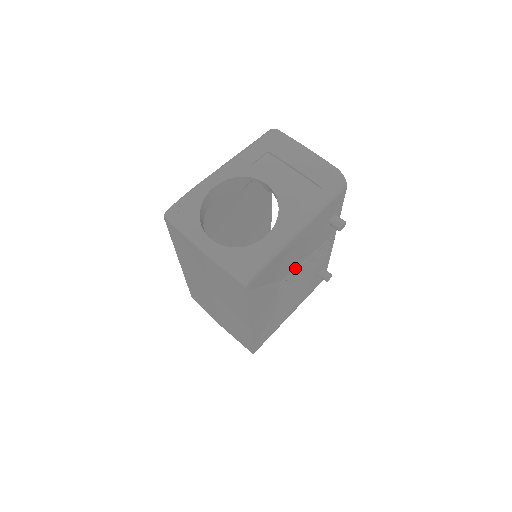
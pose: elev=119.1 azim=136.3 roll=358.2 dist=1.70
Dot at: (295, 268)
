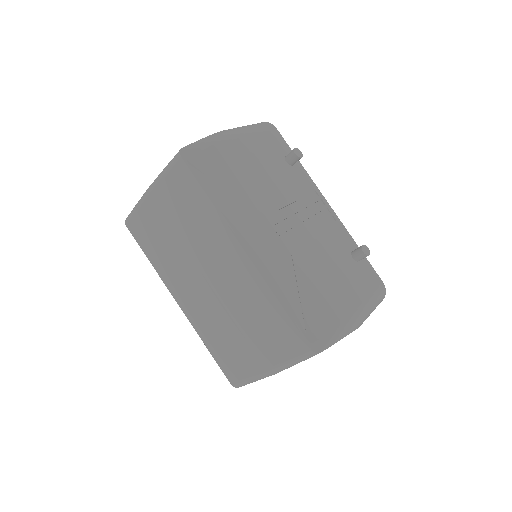
Dot at: (284, 212)
